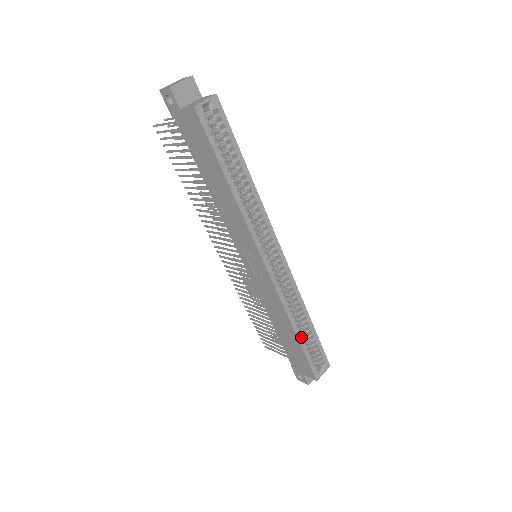
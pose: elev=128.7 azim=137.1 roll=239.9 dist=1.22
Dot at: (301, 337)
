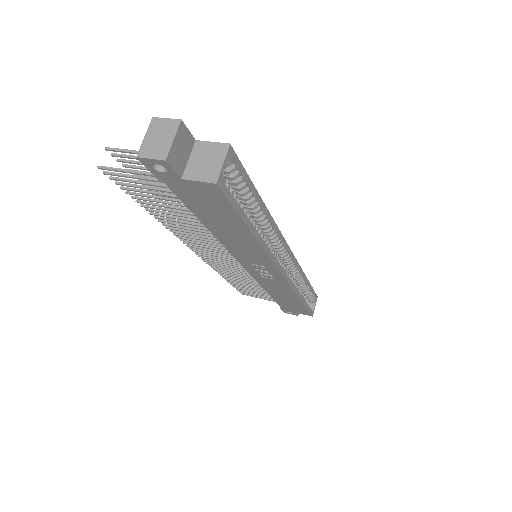
Dot at: (304, 299)
